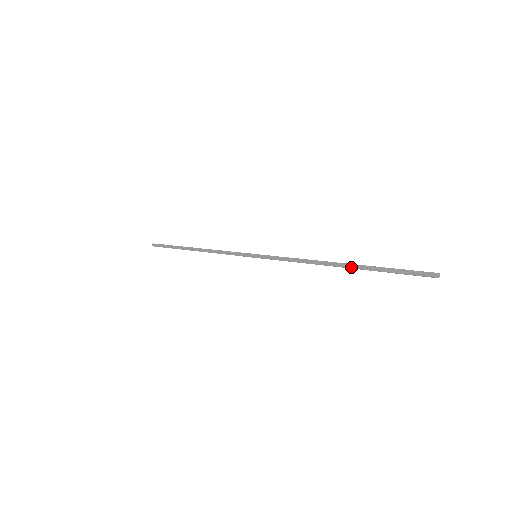
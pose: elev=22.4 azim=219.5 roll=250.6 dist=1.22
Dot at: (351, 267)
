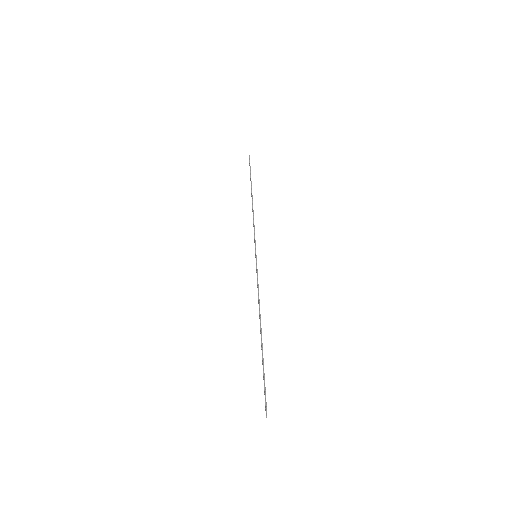
Dot at: (261, 343)
